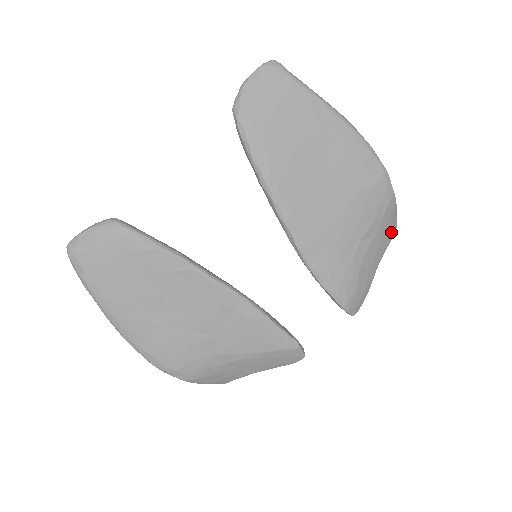
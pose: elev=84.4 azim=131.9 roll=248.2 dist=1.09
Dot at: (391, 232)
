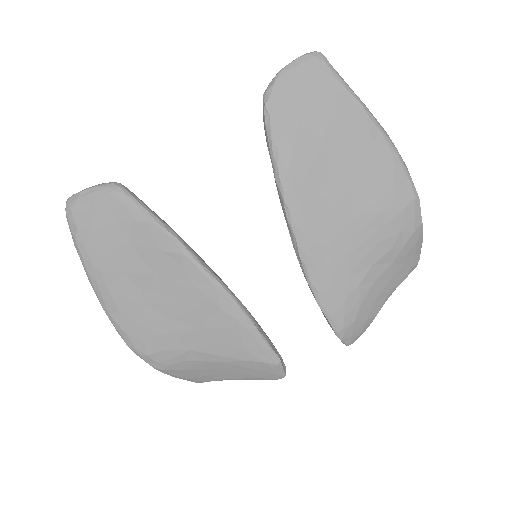
Dot at: (411, 265)
